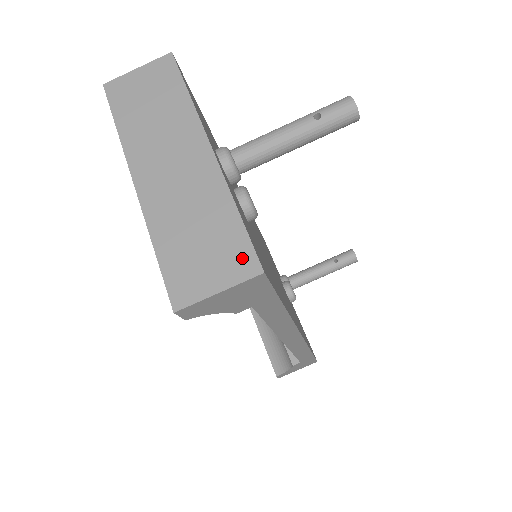
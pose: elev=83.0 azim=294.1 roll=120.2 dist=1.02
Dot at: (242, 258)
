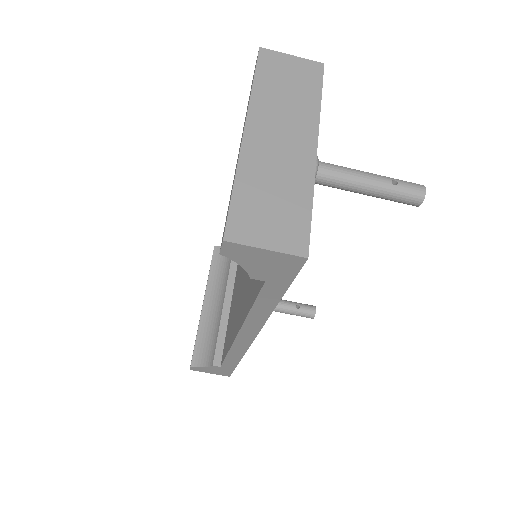
Dot at: (297, 237)
